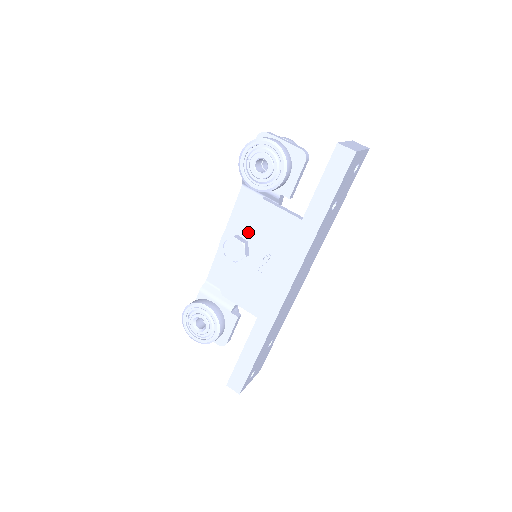
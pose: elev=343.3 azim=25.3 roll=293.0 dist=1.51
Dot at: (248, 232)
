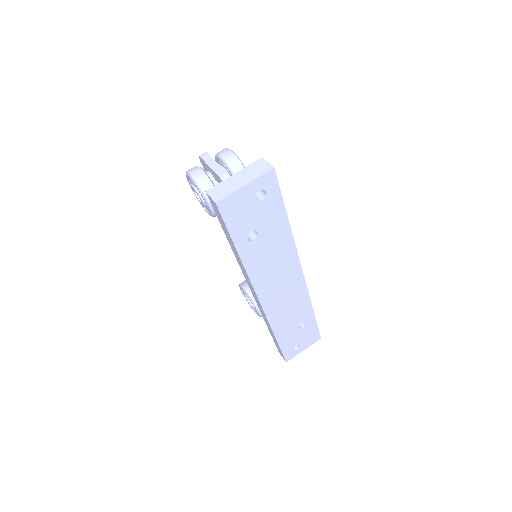
Dot at: occluded
